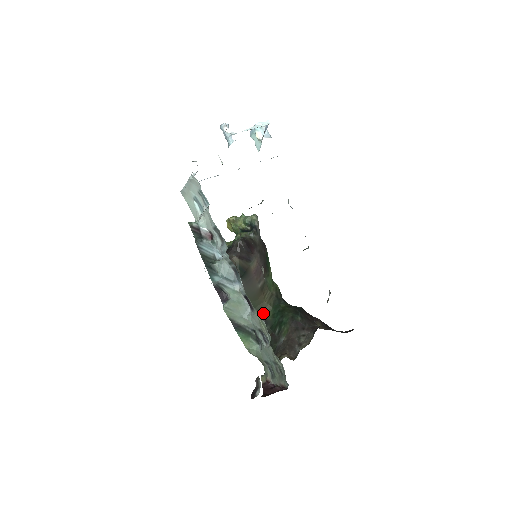
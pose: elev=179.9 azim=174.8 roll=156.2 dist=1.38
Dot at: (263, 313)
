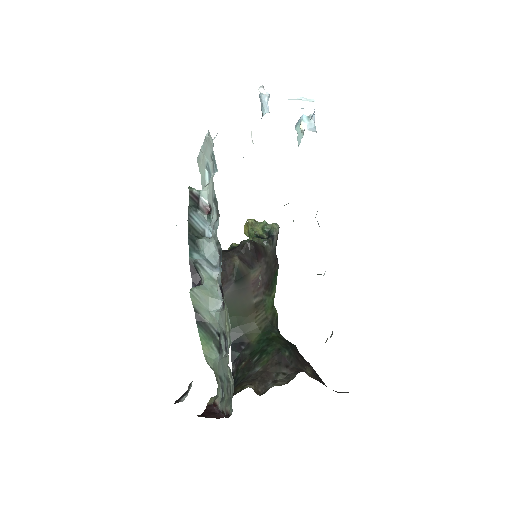
Dot at: (248, 334)
